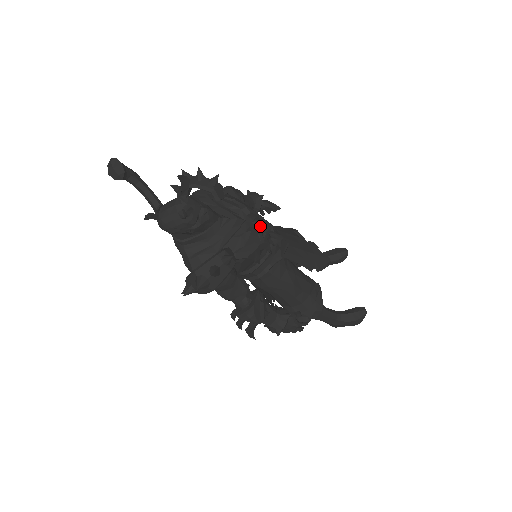
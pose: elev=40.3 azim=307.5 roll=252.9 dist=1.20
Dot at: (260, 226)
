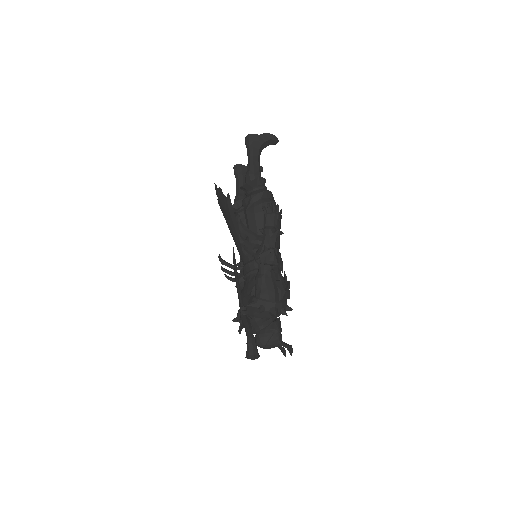
Dot at: occluded
